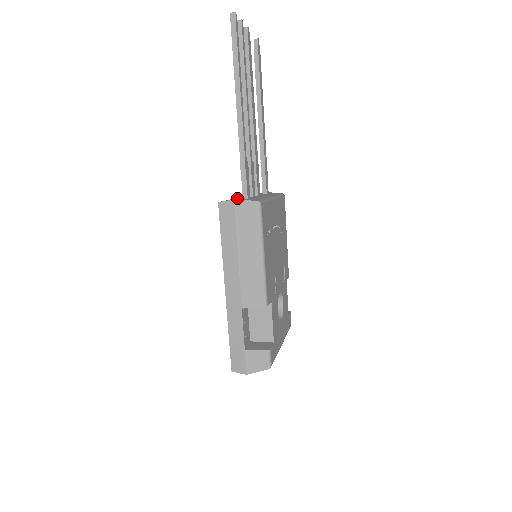
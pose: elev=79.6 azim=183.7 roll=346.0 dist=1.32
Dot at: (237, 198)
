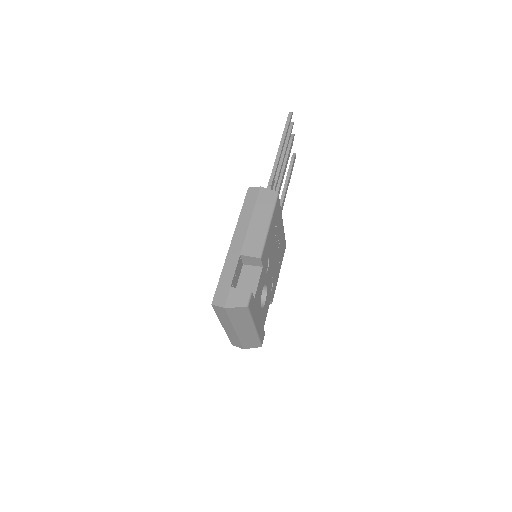
Dot at: occluded
